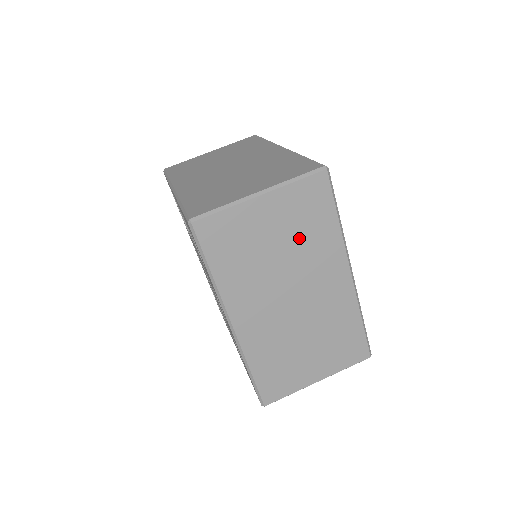
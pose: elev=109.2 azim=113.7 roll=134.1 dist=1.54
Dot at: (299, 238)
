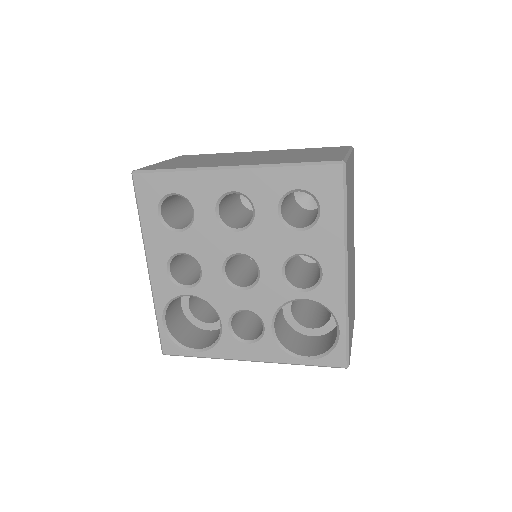
Dot at: occluded
